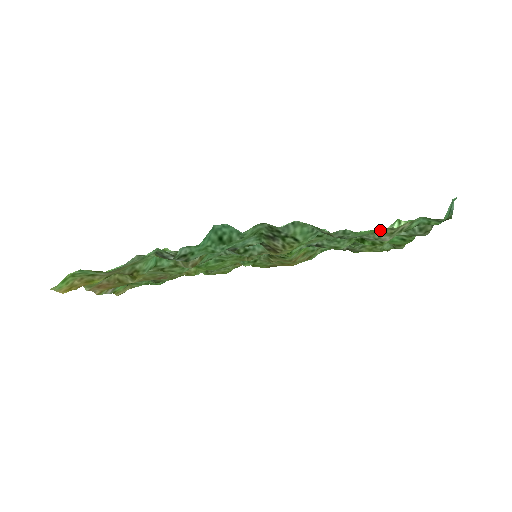
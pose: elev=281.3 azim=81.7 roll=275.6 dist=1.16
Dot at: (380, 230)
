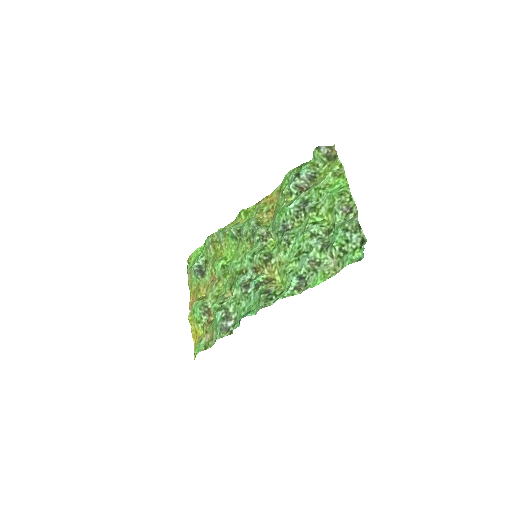
Dot at: (326, 274)
